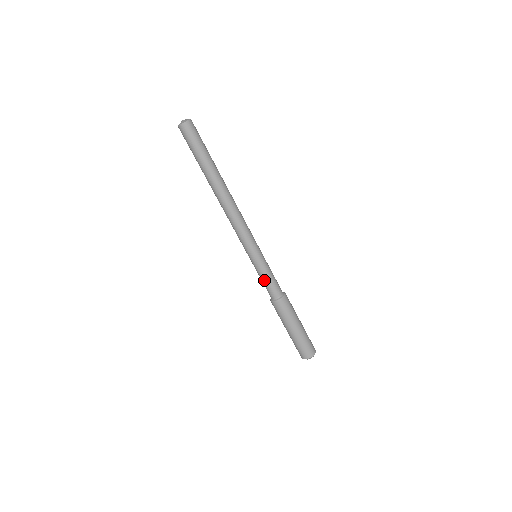
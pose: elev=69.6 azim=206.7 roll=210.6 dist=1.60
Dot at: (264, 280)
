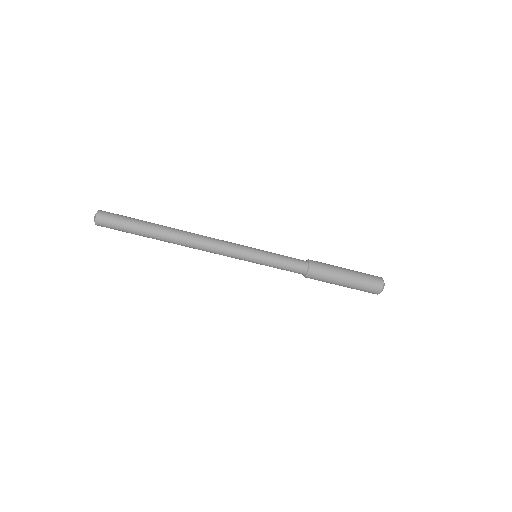
Dot at: (281, 268)
